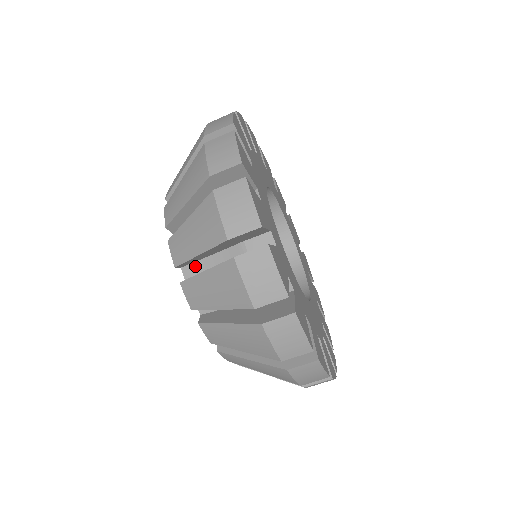
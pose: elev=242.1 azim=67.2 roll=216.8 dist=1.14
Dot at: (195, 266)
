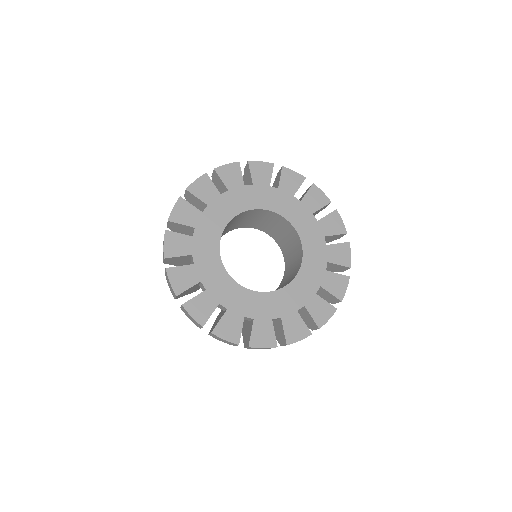
Dot at: occluded
